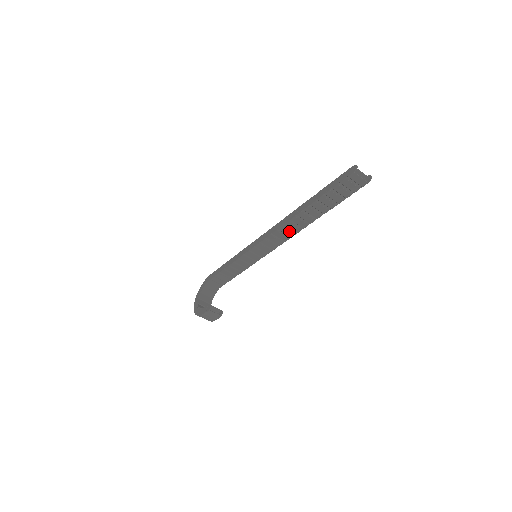
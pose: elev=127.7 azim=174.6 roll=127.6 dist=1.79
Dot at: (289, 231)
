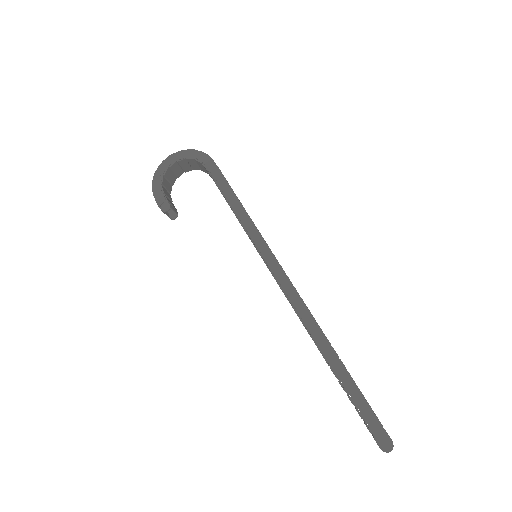
Dot at: occluded
